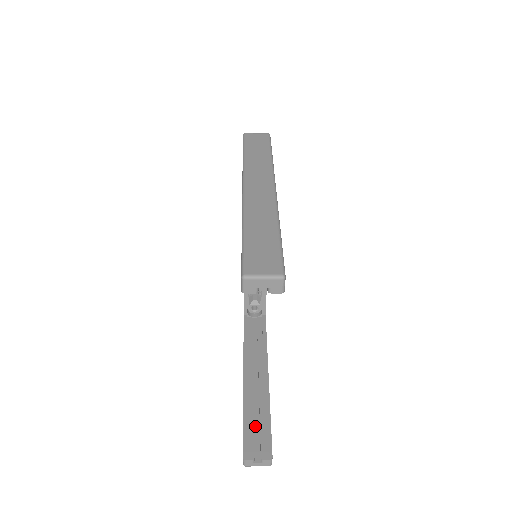
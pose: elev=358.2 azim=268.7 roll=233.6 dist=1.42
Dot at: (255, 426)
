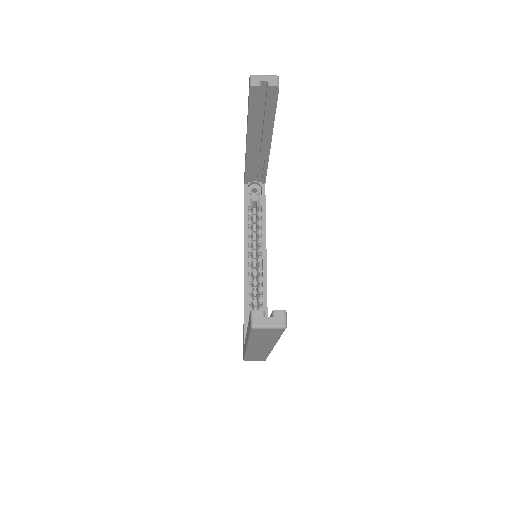
Dot at: occluded
